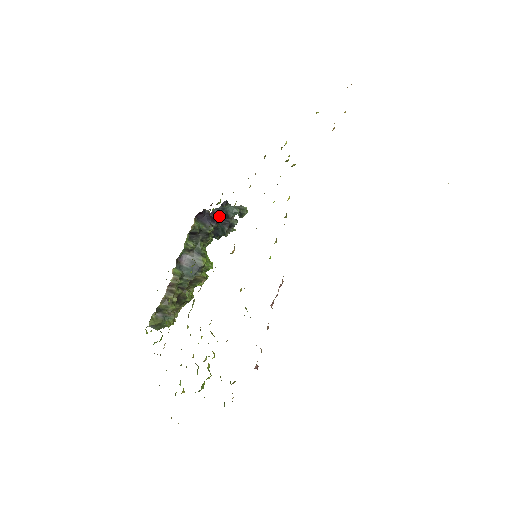
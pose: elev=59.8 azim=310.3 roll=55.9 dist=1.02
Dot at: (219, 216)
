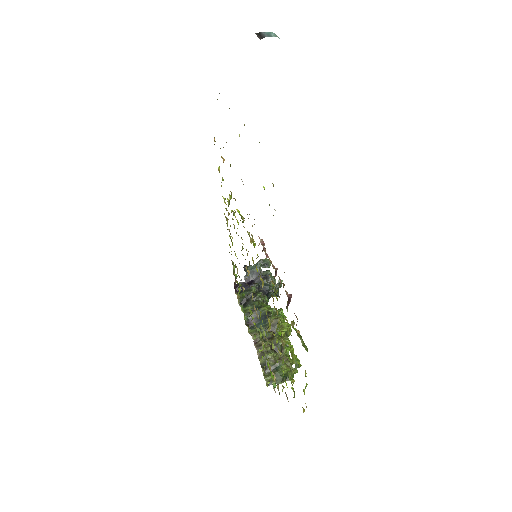
Dot at: (252, 279)
